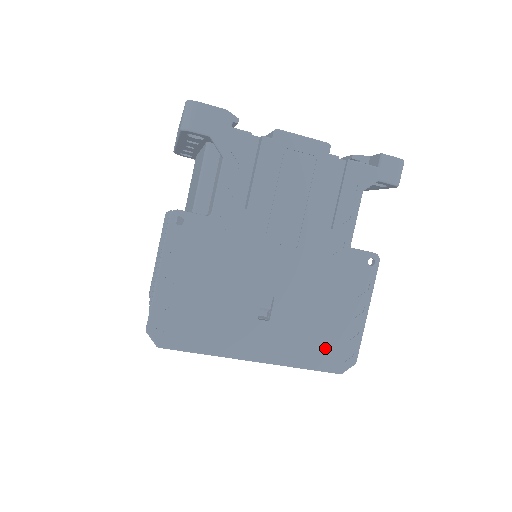
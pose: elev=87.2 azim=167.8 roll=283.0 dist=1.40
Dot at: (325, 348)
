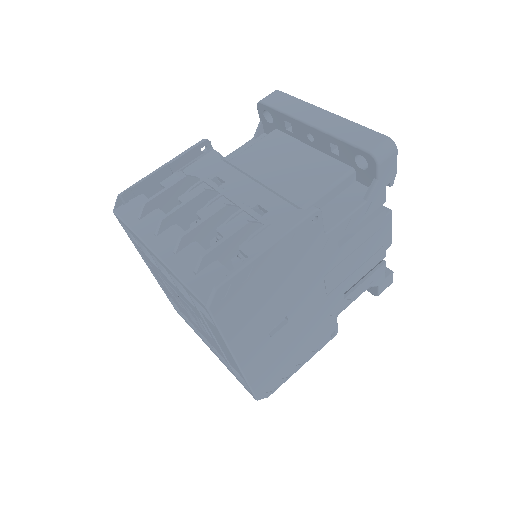
Dot at: (269, 377)
